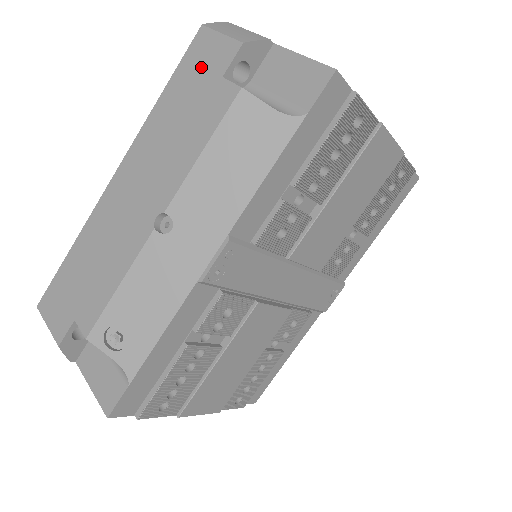
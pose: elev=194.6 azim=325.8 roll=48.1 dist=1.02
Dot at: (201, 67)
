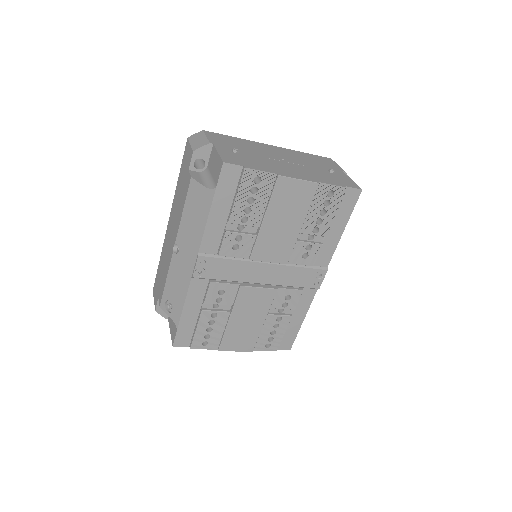
Dot at: (186, 163)
